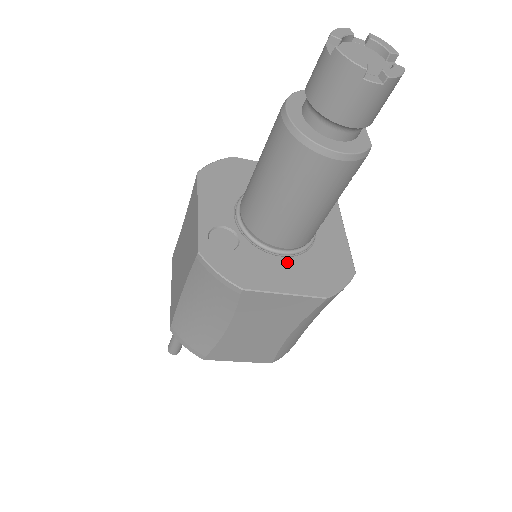
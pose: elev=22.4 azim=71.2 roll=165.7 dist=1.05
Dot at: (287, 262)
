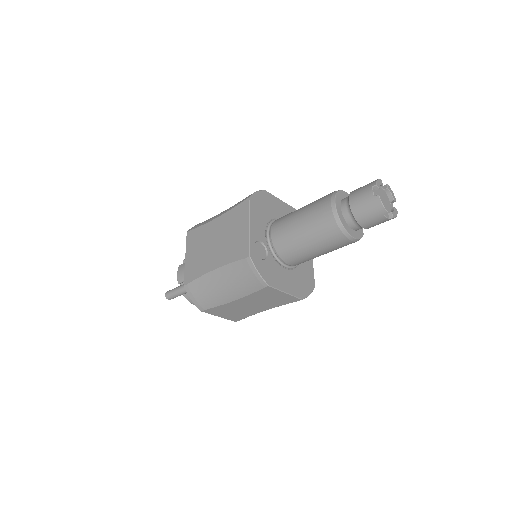
Dot at: (287, 273)
